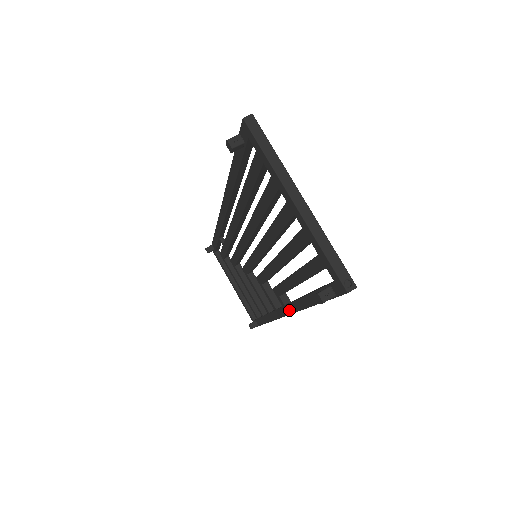
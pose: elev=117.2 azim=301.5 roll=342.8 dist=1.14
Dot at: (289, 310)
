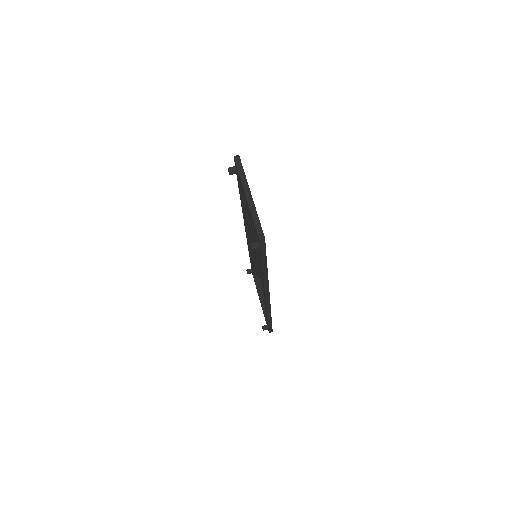
Dot at: (263, 286)
